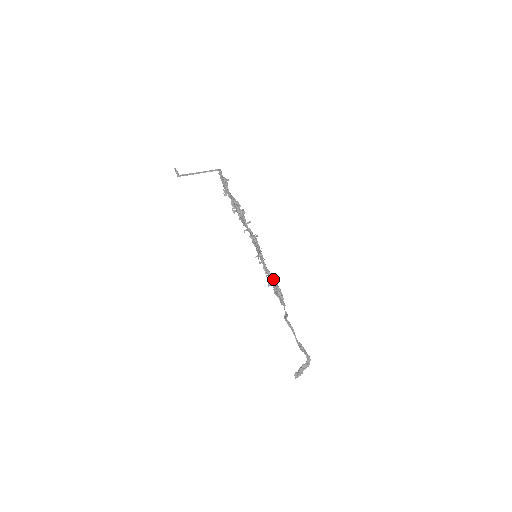
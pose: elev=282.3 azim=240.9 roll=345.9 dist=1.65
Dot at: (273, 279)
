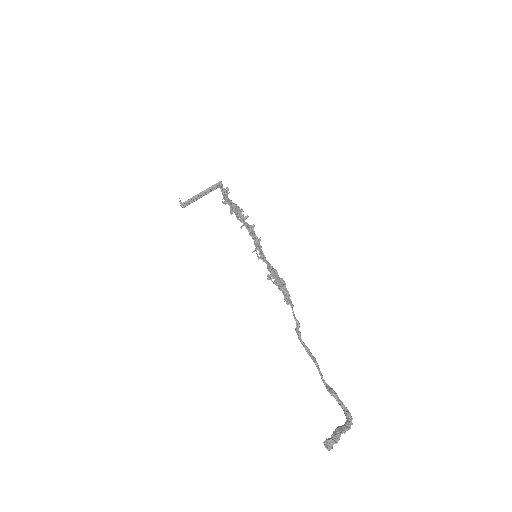
Dot at: (274, 270)
